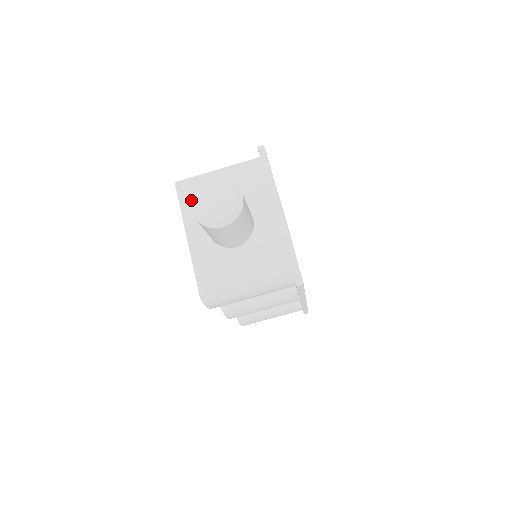
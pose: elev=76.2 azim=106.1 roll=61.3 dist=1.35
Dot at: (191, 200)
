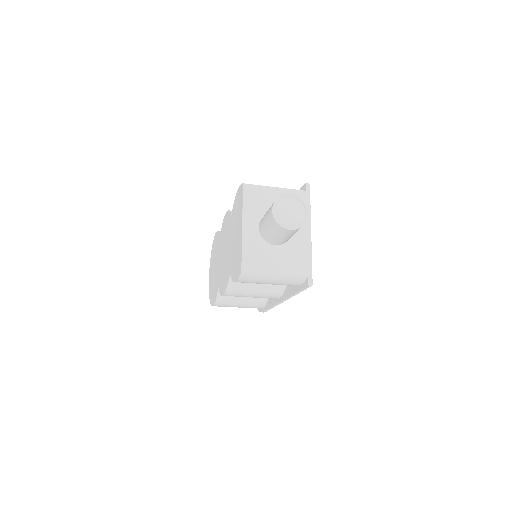
Dot at: (274, 204)
